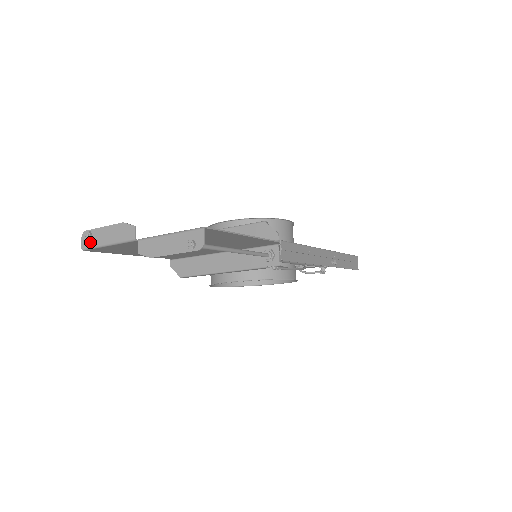
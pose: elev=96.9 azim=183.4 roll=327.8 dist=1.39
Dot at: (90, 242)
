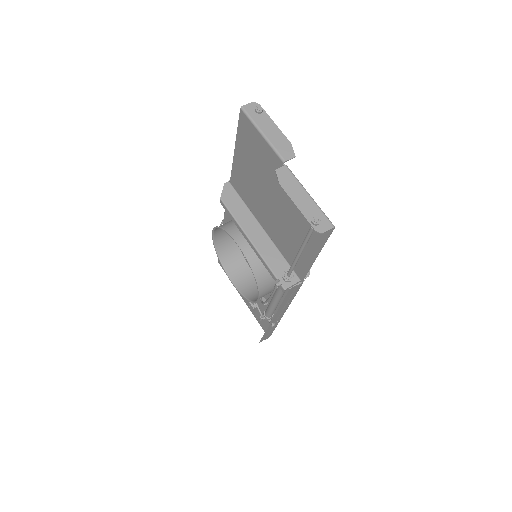
Dot at: (254, 114)
